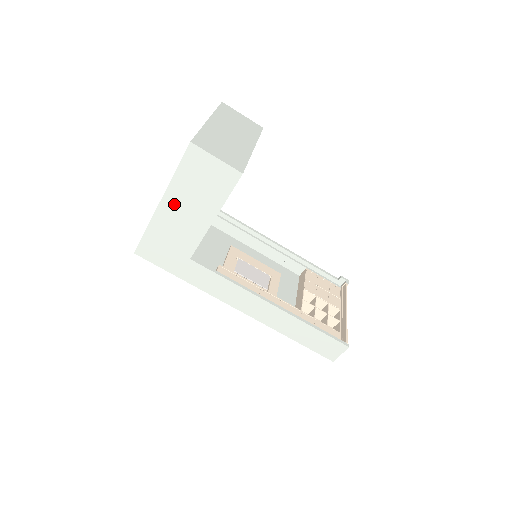
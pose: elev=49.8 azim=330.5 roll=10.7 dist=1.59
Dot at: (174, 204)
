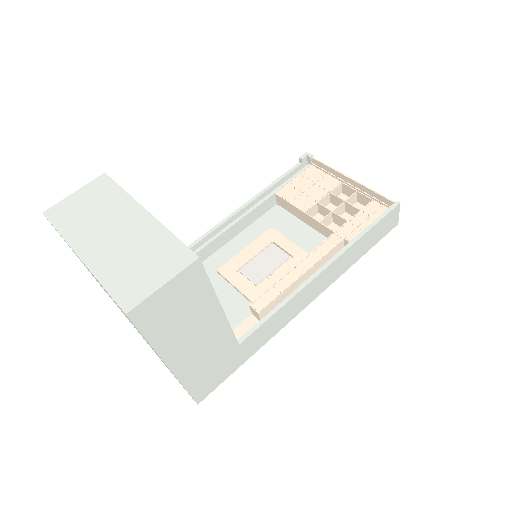
Dot at: (180, 351)
